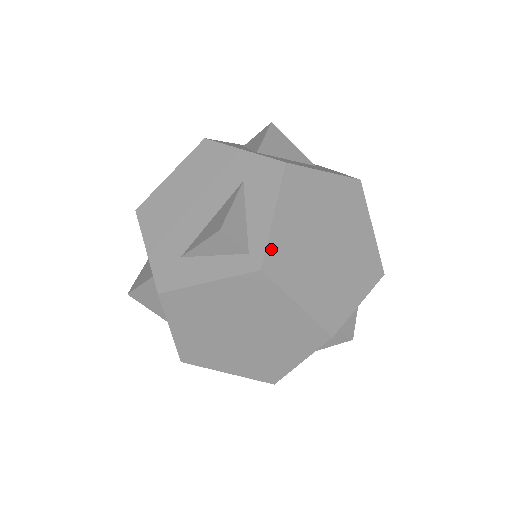
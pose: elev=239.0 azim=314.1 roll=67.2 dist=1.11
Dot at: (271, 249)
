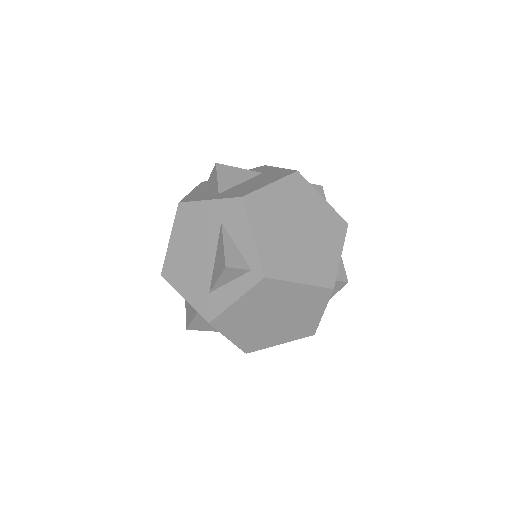
Dot at: (264, 260)
